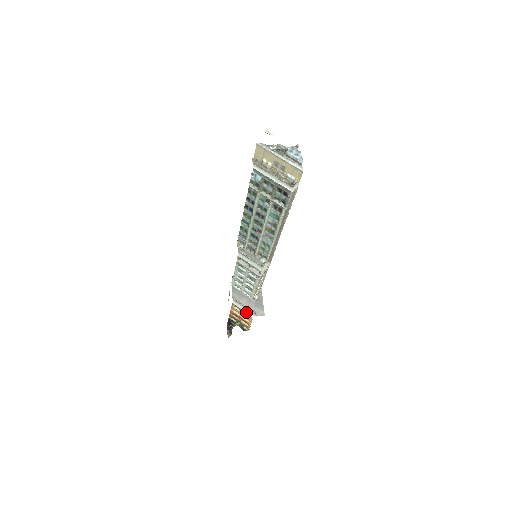
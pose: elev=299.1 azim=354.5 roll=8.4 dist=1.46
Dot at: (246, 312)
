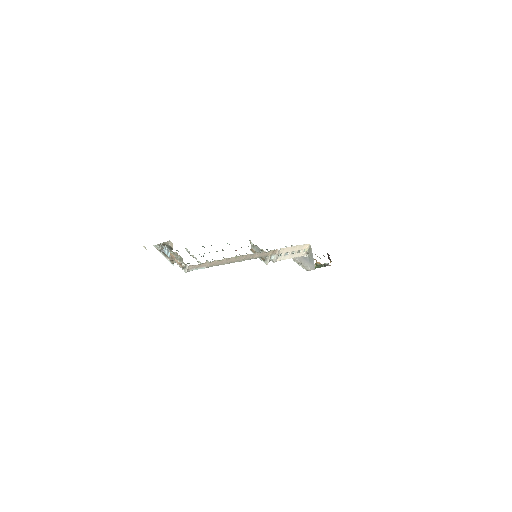
Dot at: (303, 268)
